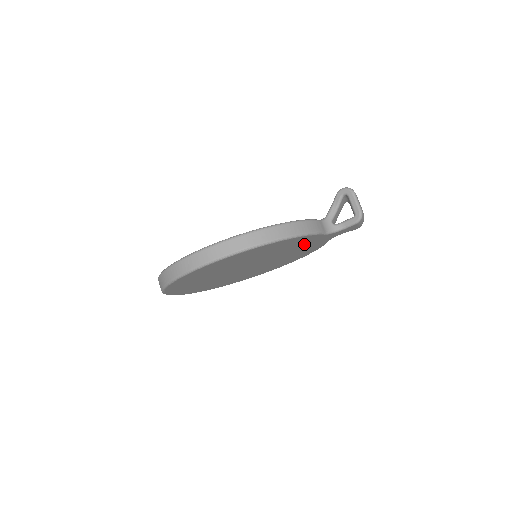
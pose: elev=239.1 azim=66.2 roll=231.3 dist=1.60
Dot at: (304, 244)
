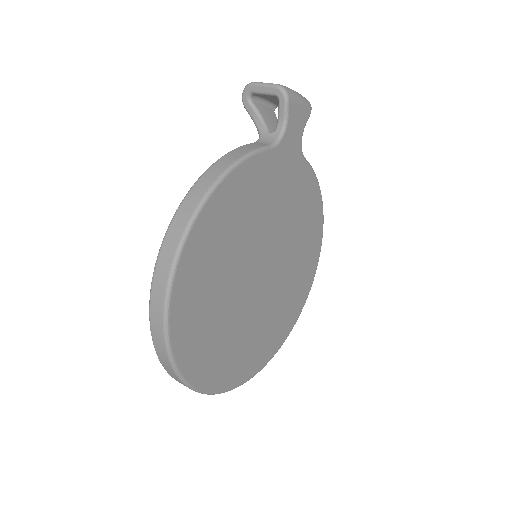
Dot at: (273, 185)
